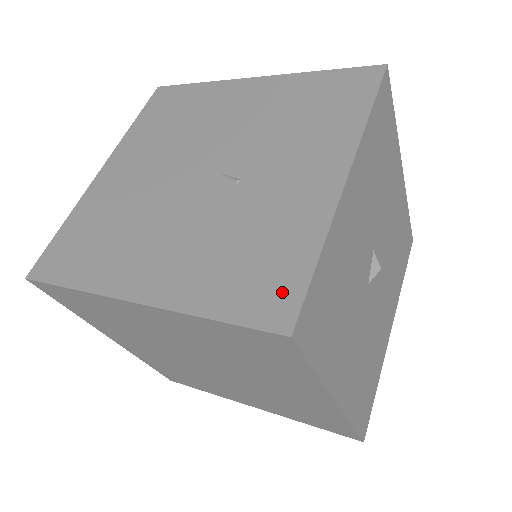
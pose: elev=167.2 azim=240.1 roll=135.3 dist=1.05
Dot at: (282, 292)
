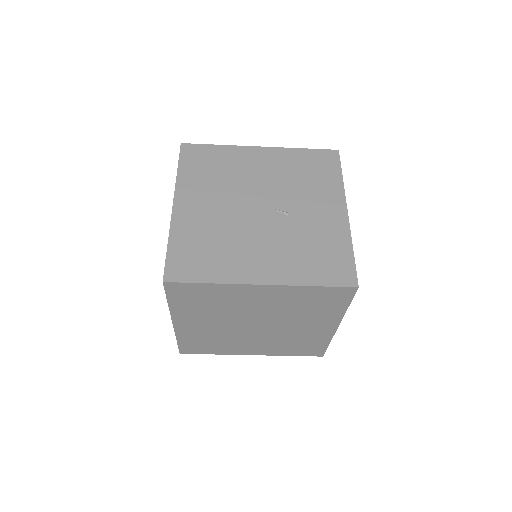
Dot at: (344, 269)
